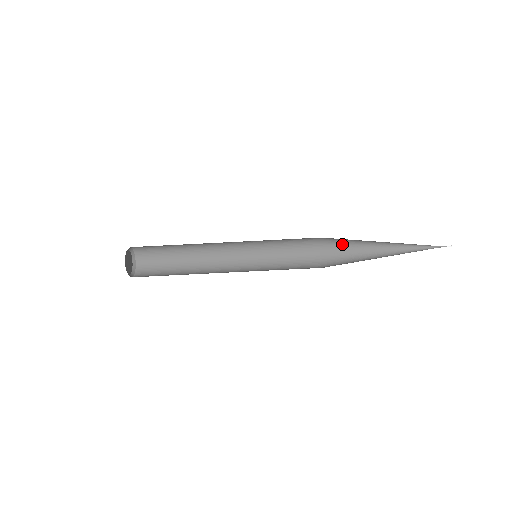
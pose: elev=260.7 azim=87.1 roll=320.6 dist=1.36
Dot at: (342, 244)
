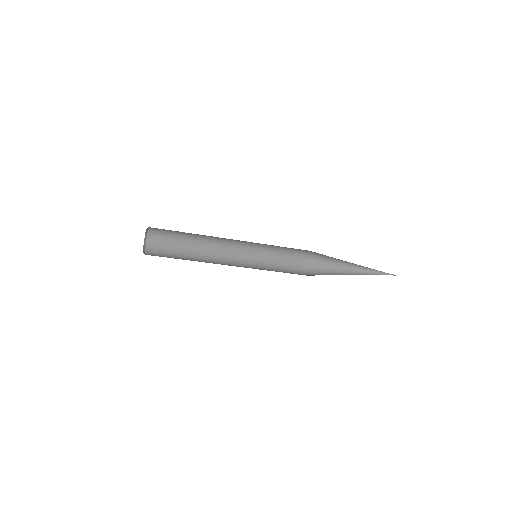
Dot at: (323, 256)
